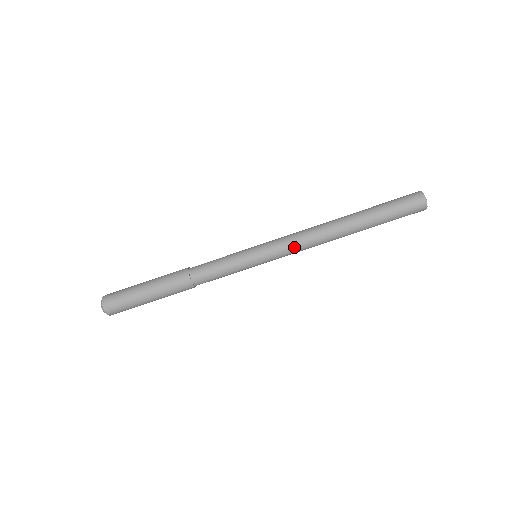
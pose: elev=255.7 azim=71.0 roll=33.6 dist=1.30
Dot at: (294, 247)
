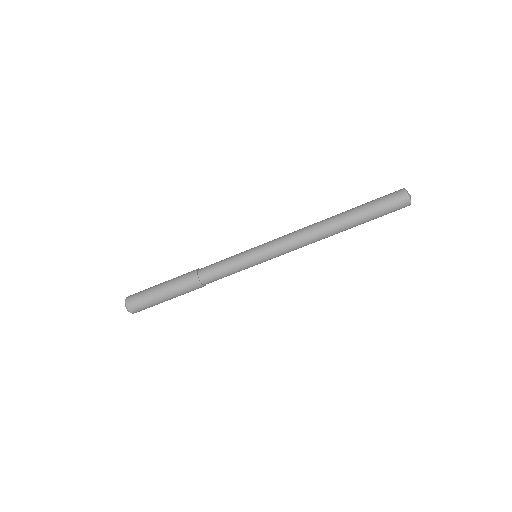
Dot at: occluded
